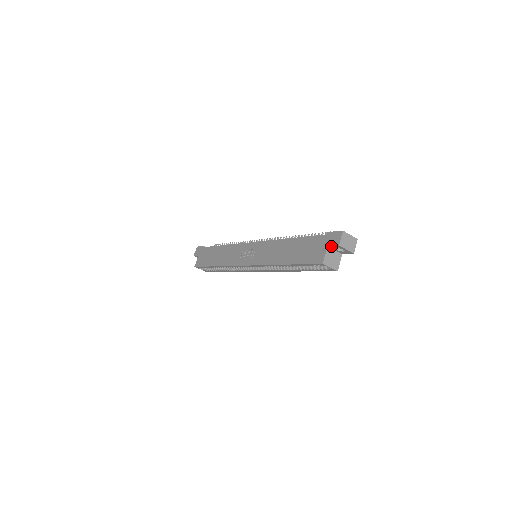
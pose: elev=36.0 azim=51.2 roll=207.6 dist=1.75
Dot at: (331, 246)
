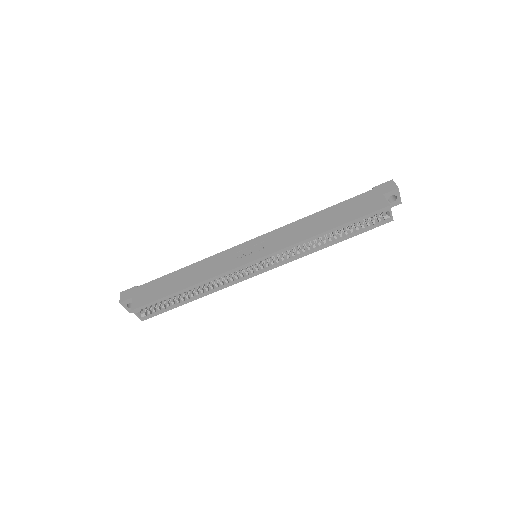
Dot at: (387, 193)
